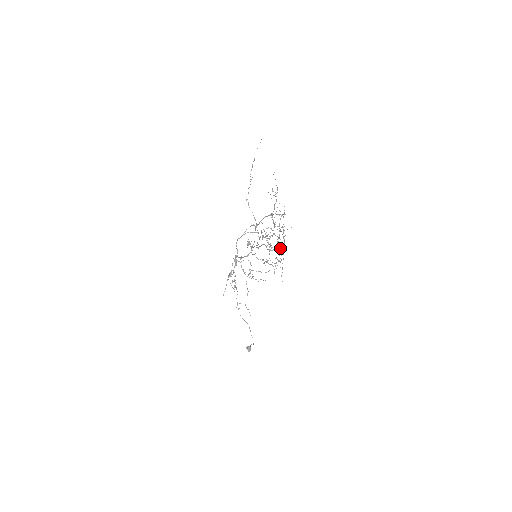
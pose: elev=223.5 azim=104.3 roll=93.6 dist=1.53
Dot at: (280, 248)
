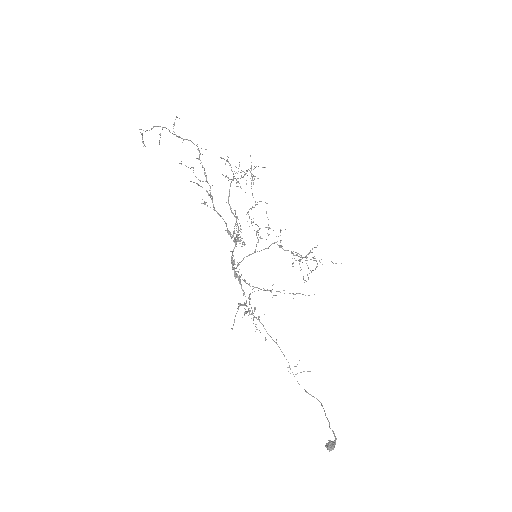
Dot at: occluded
